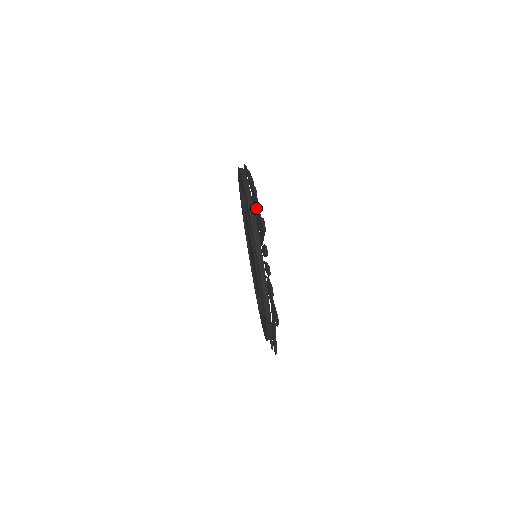
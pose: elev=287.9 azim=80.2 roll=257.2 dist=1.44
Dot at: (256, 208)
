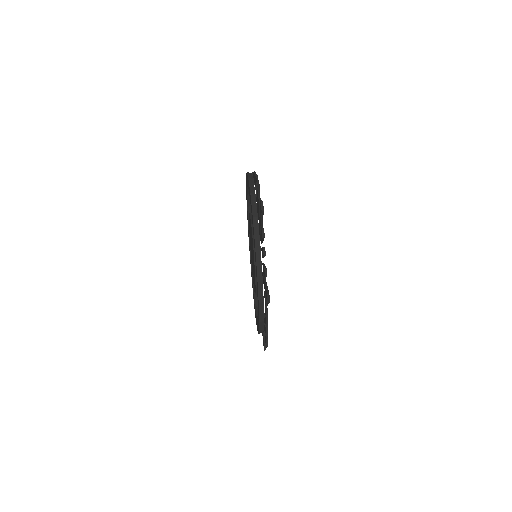
Dot at: occluded
